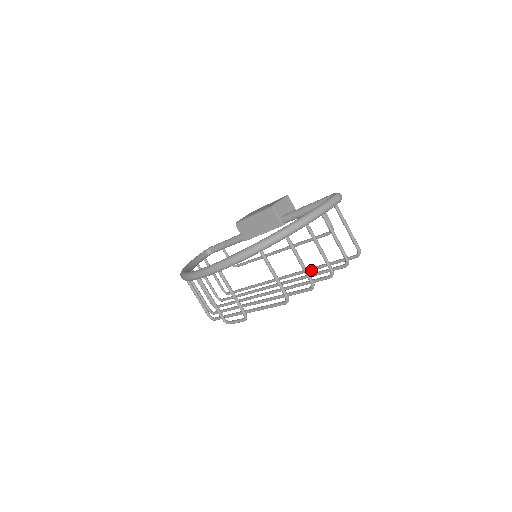
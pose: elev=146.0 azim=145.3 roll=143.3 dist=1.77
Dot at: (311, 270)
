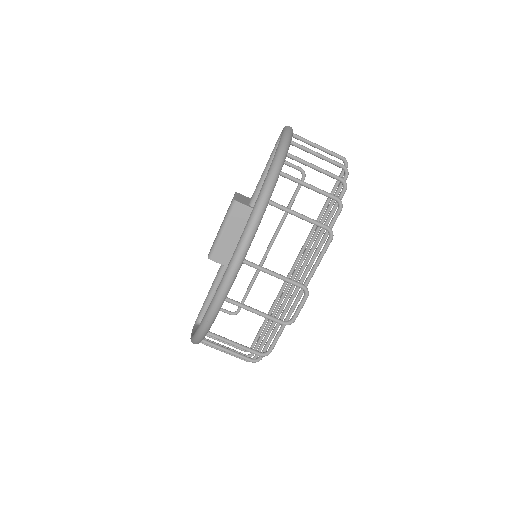
Dot at: (316, 226)
